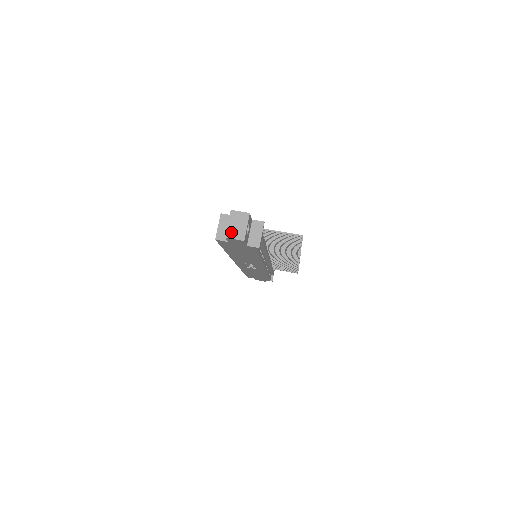
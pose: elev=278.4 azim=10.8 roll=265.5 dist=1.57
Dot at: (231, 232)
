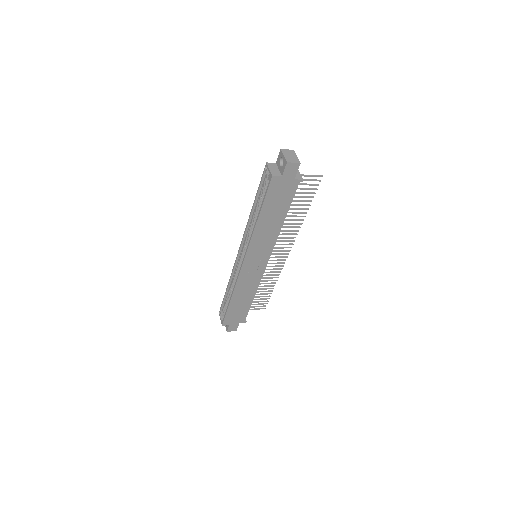
Dot at: (289, 159)
